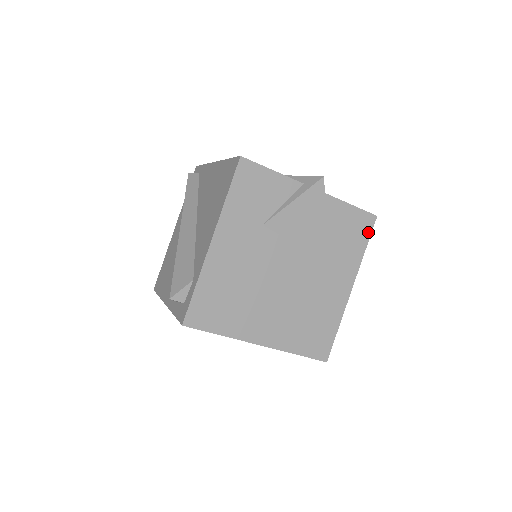
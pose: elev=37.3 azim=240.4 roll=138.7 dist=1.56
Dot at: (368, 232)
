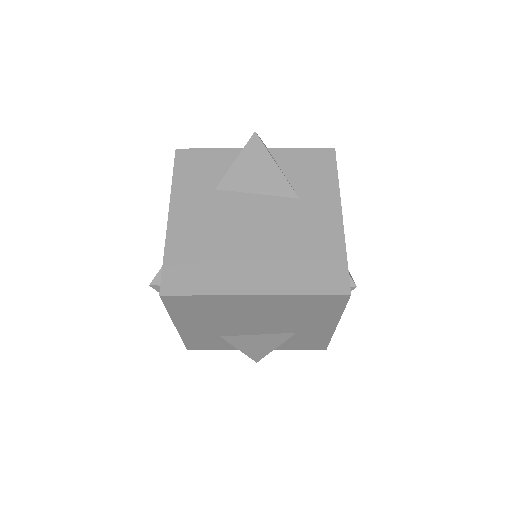
Dot at: (332, 163)
